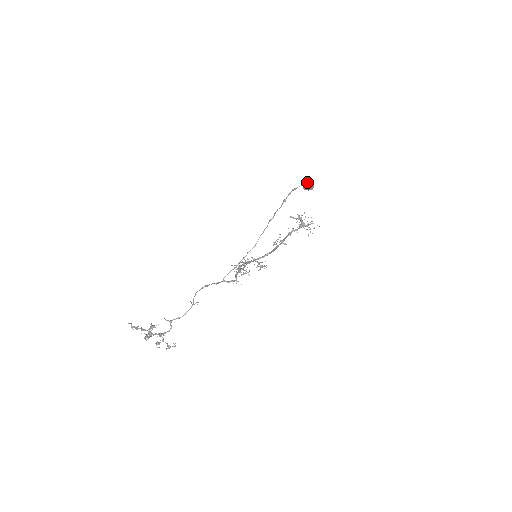
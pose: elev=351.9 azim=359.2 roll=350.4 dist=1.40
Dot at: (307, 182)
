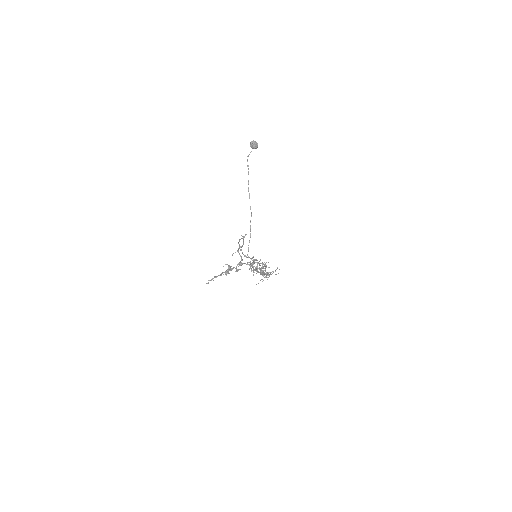
Dot at: (252, 141)
